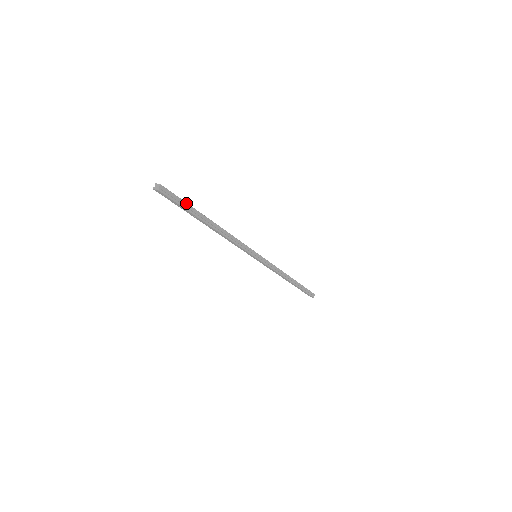
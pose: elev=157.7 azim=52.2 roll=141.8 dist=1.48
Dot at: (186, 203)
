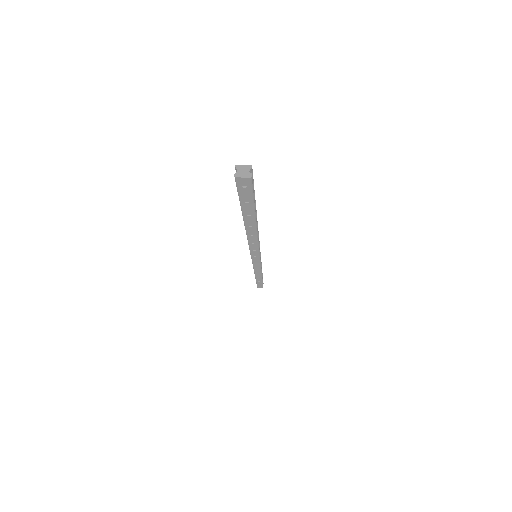
Dot at: (254, 195)
